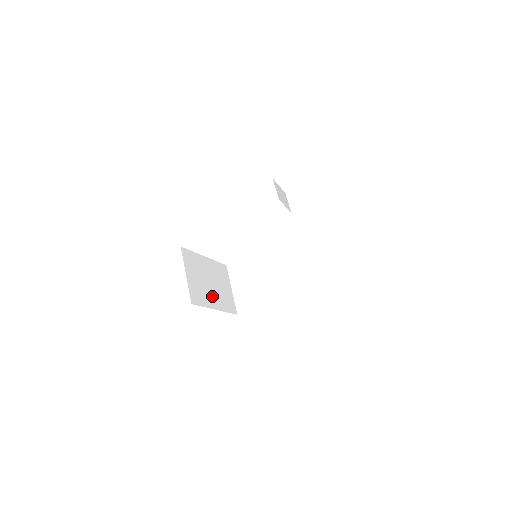
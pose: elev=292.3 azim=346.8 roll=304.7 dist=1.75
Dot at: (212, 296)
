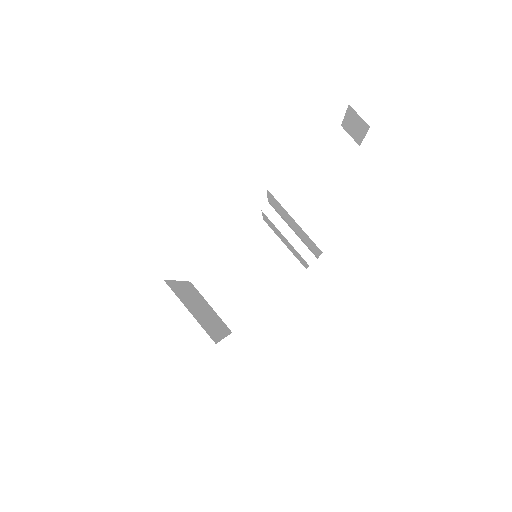
Dot at: (213, 324)
